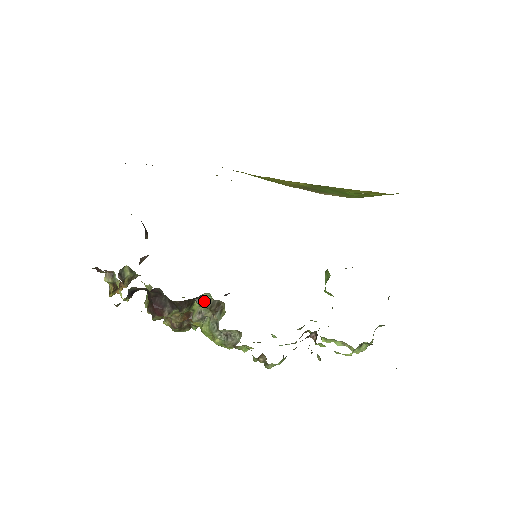
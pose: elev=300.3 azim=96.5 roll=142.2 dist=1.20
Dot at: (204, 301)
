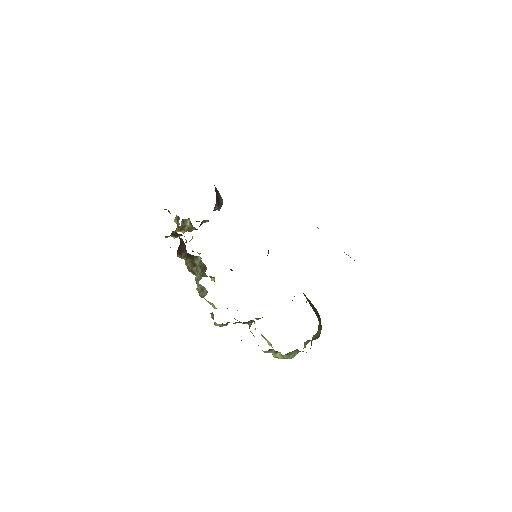
Dot at: (198, 260)
